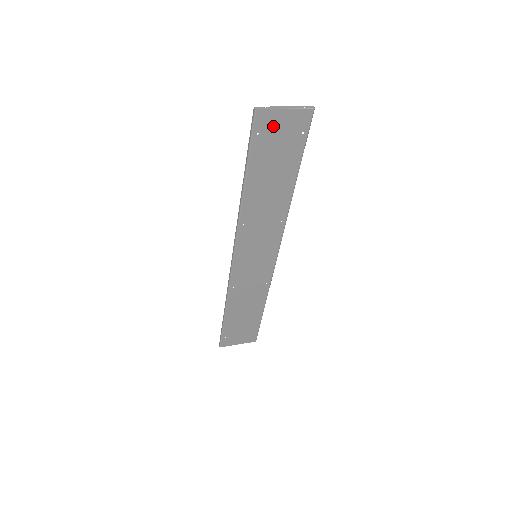
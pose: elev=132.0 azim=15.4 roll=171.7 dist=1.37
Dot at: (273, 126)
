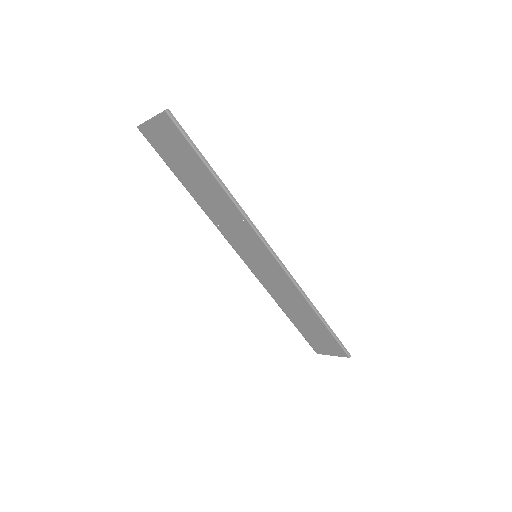
Dot at: (157, 136)
